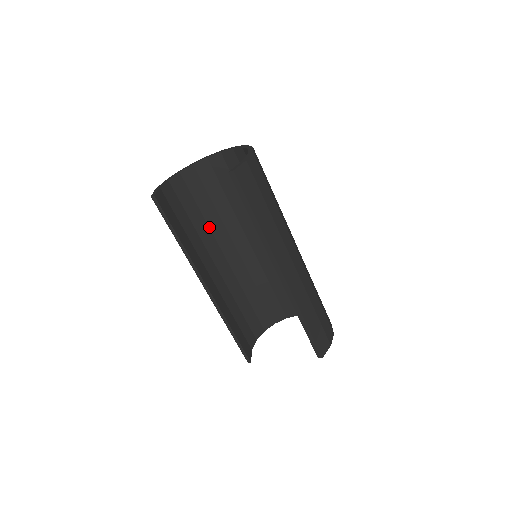
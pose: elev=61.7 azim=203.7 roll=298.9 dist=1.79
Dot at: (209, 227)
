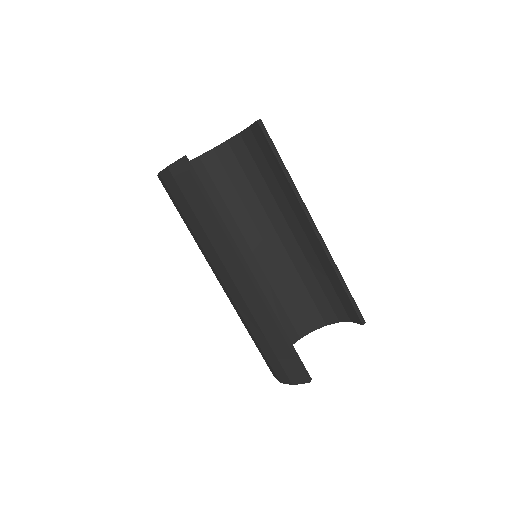
Dot at: occluded
